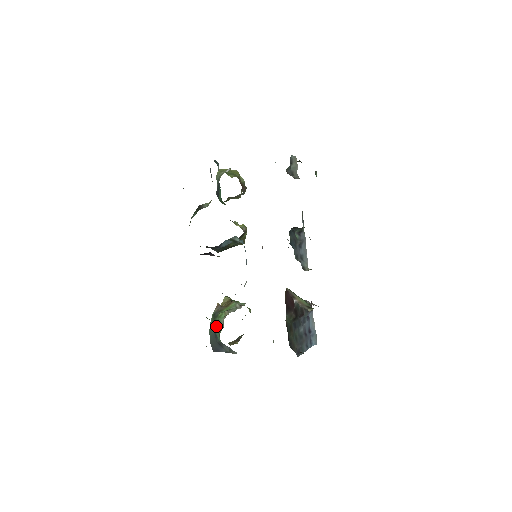
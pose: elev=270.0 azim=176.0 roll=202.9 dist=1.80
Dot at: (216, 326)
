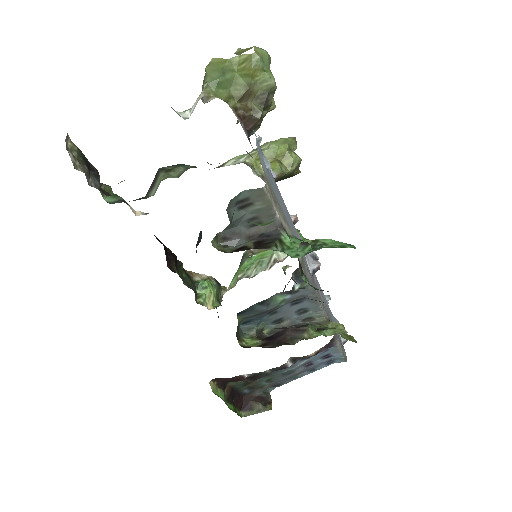
Dot at: occluded
